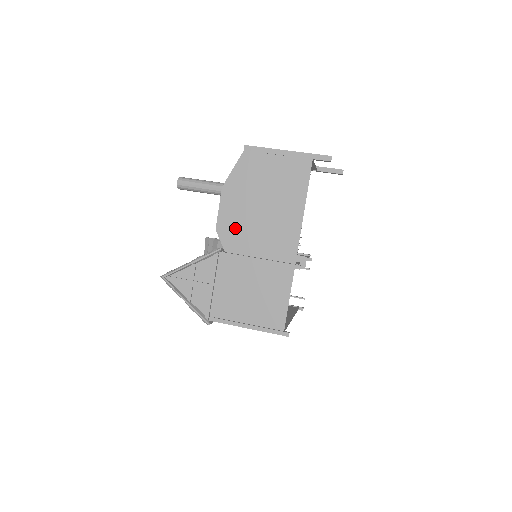
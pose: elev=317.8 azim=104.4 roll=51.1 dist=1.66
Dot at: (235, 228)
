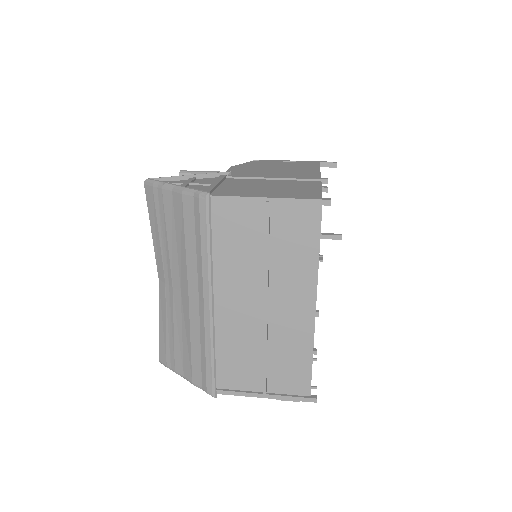
Dot at: (245, 175)
